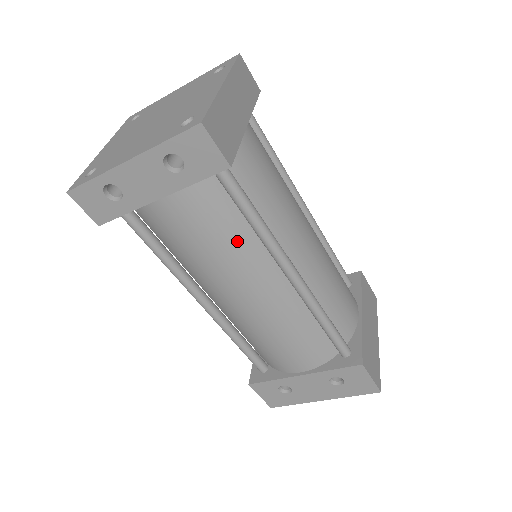
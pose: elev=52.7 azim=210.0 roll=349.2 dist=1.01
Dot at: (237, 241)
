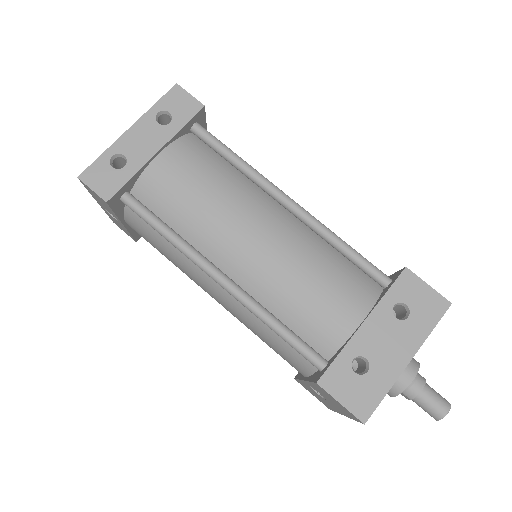
Dot at: (230, 180)
